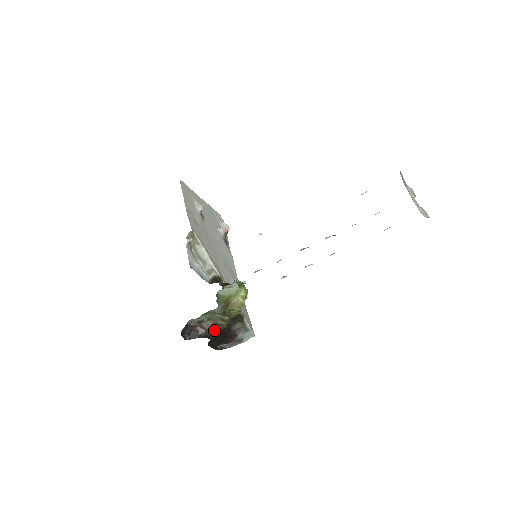
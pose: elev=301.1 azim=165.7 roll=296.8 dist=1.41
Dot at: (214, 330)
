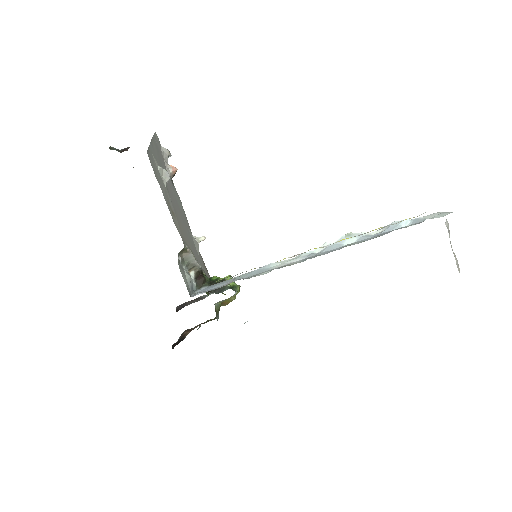
Dot at: occluded
